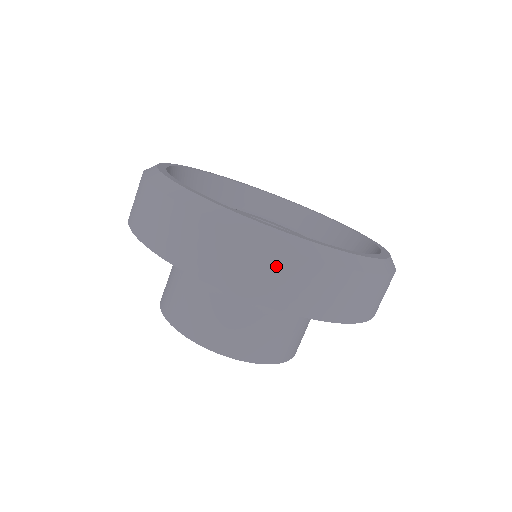
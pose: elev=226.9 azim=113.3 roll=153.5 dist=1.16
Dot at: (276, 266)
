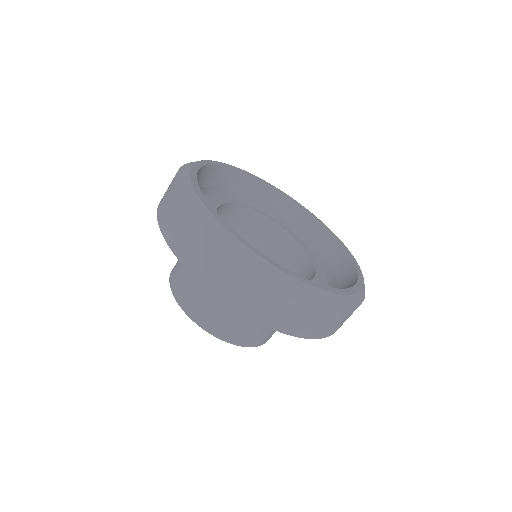
Dot at: (295, 308)
